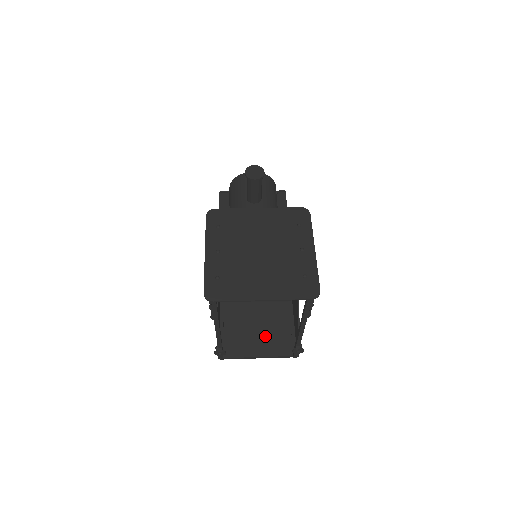
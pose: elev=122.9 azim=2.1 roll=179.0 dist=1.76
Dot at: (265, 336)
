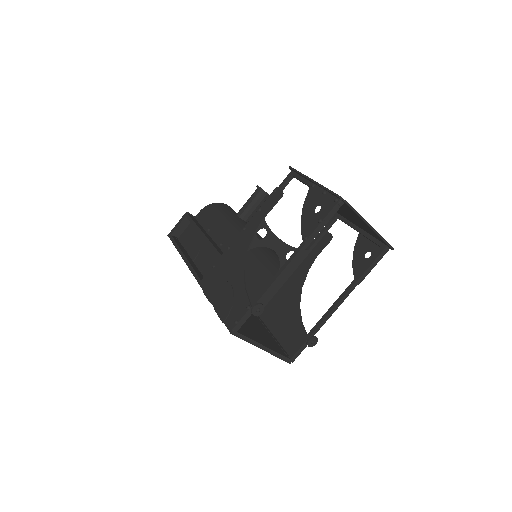
Dot at: (260, 334)
